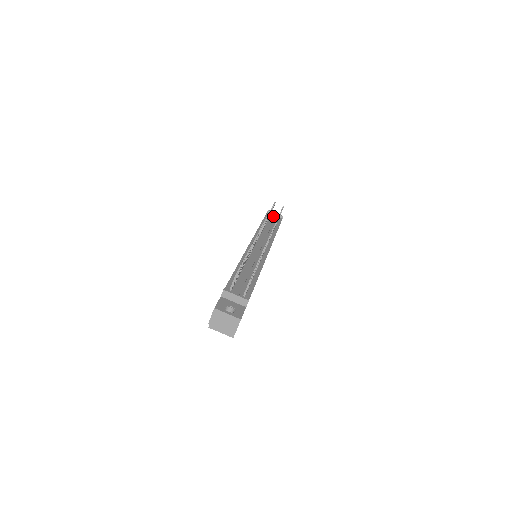
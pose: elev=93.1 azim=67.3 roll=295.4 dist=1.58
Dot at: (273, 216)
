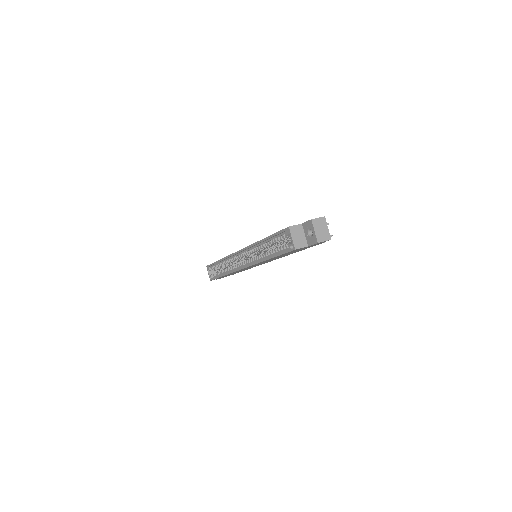
Dot at: occluded
